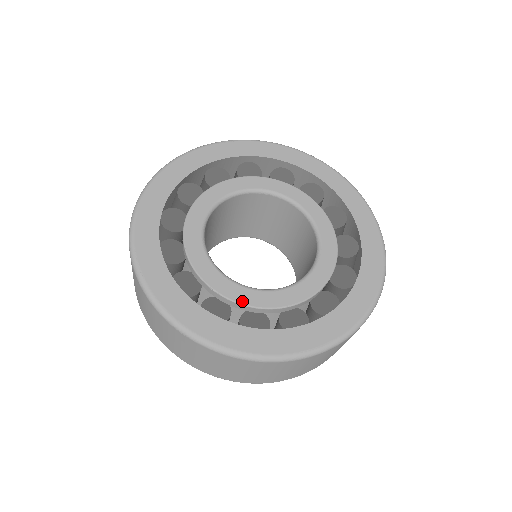
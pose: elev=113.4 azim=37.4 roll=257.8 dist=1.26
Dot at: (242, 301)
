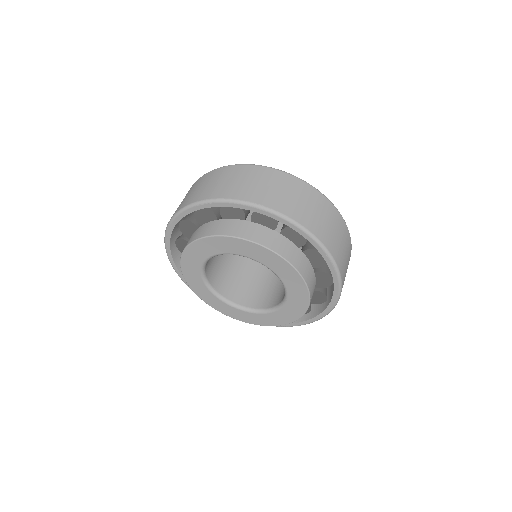
Dot at: occluded
